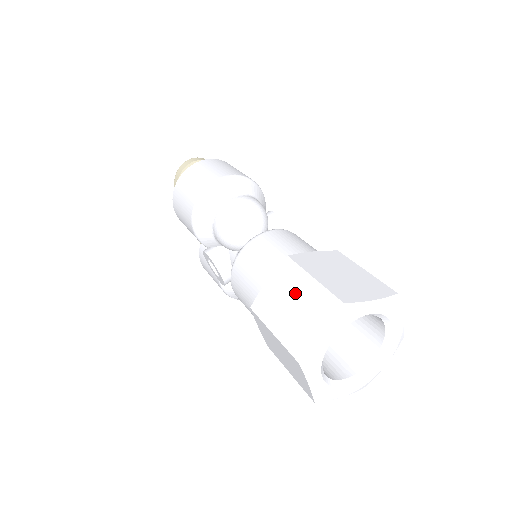
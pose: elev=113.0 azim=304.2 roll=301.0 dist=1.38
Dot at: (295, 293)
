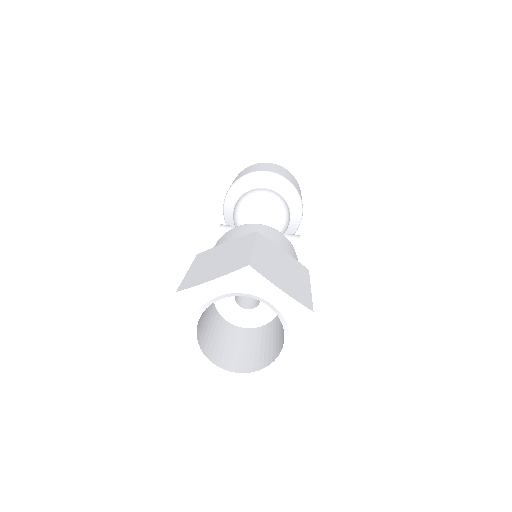
Dot at: (231, 252)
